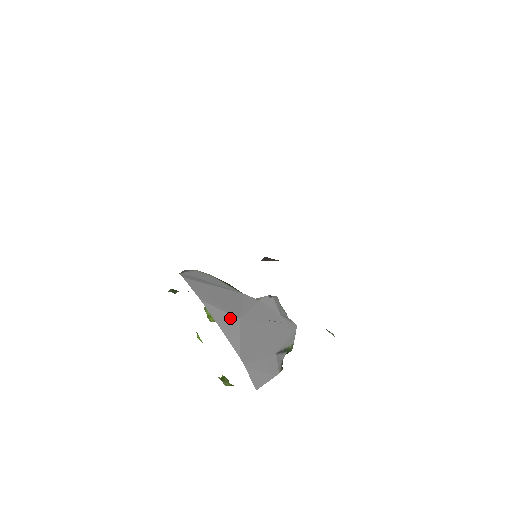
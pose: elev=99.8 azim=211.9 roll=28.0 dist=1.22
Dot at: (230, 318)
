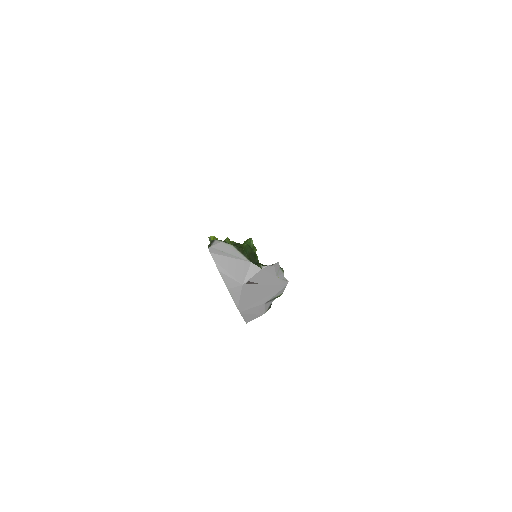
Dot at: (236, 284)
